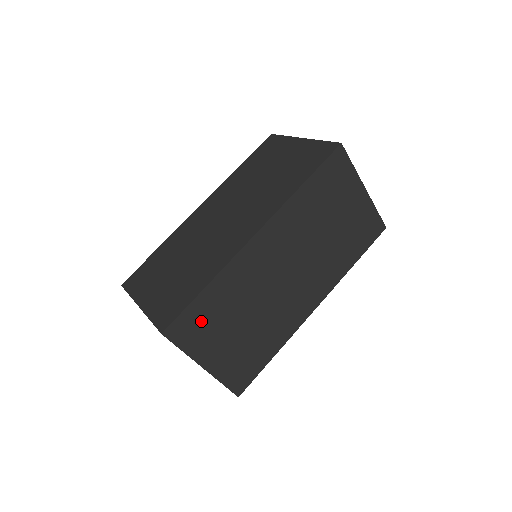
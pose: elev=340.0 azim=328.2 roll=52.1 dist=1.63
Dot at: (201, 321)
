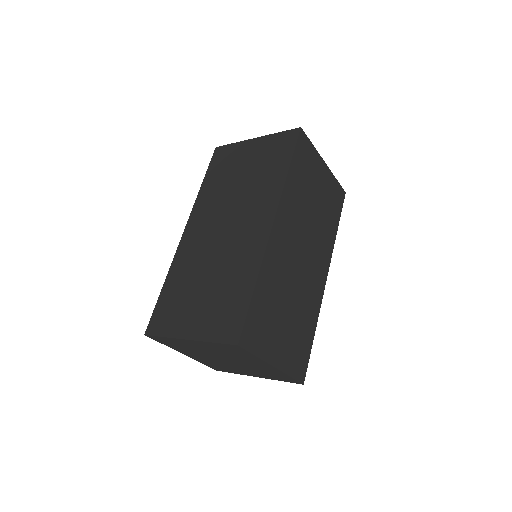
Dot at: (260, 321)
